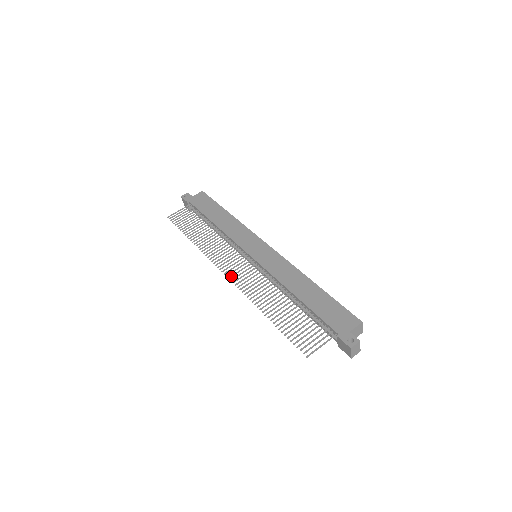
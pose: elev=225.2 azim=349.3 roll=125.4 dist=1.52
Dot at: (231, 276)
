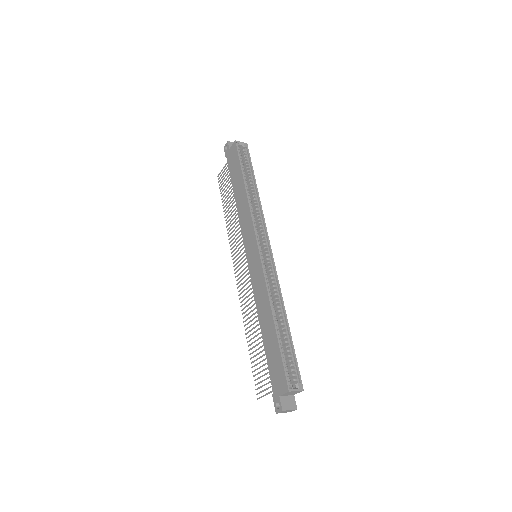
Dot at: (237, 279)
